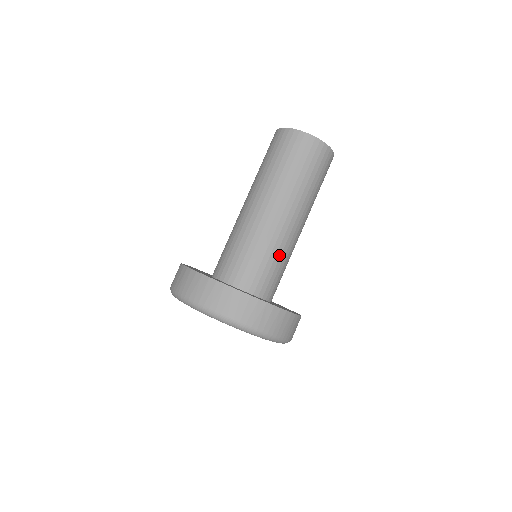
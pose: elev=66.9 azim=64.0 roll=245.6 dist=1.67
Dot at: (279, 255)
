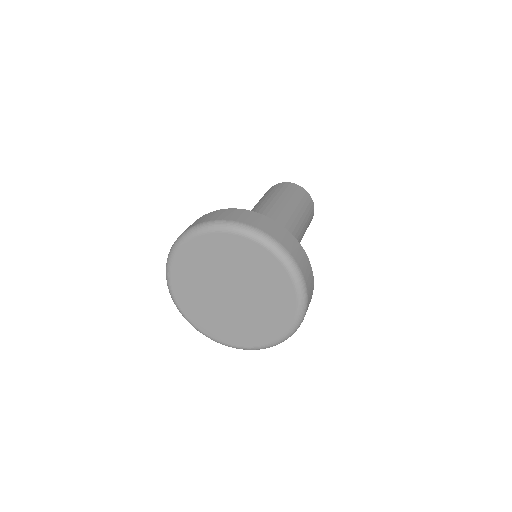
Dot at: occluded
